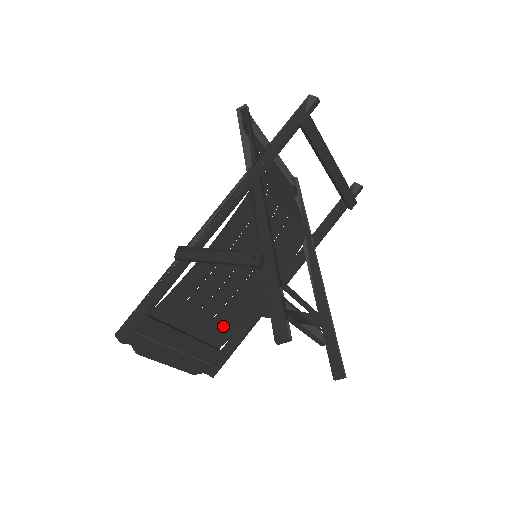
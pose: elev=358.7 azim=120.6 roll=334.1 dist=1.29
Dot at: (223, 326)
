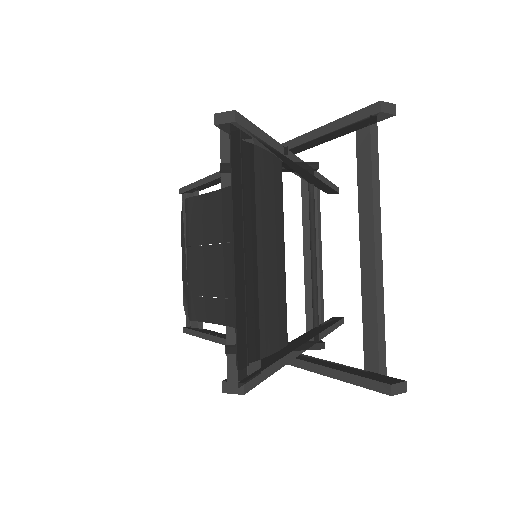
Dot at: (207, 220)
